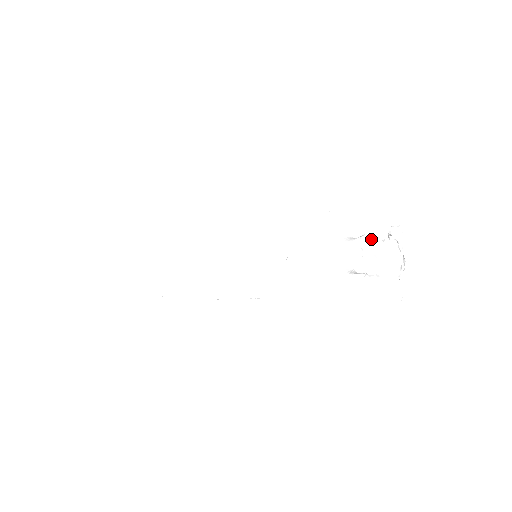
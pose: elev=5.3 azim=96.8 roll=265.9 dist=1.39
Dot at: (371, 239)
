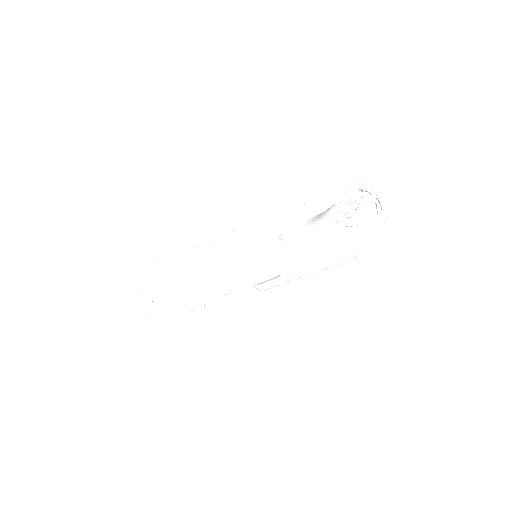
Dot at: (347, 201)
